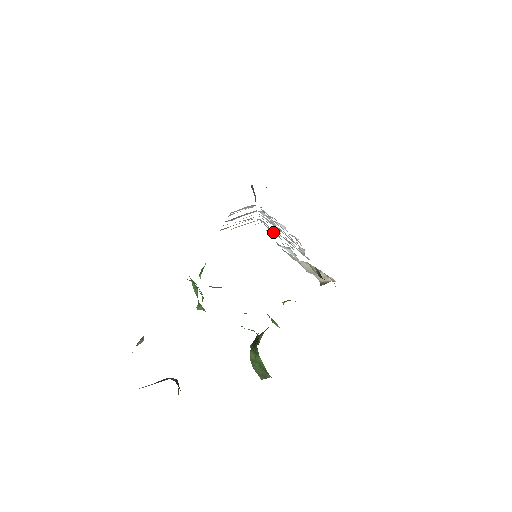
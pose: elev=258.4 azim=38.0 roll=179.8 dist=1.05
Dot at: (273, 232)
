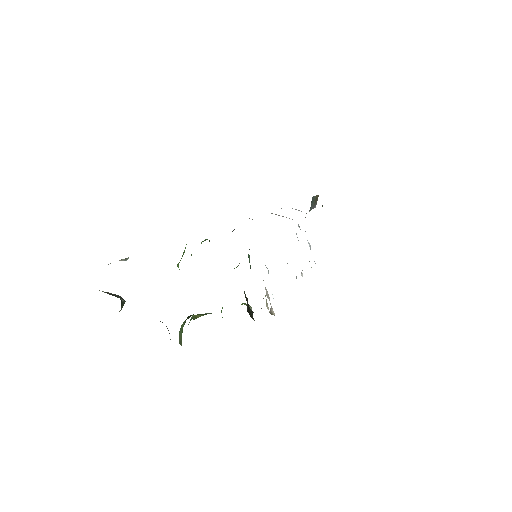
Dot at: occluded
